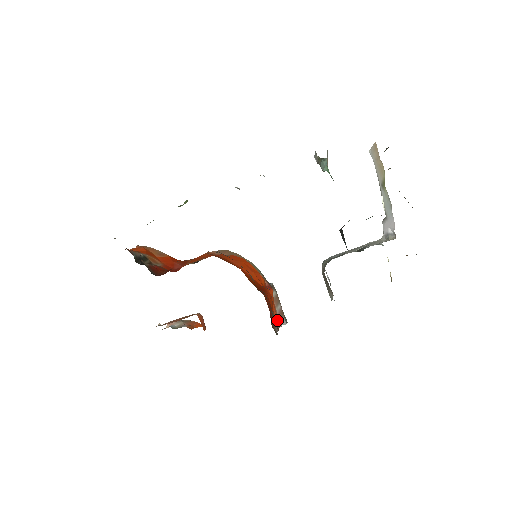
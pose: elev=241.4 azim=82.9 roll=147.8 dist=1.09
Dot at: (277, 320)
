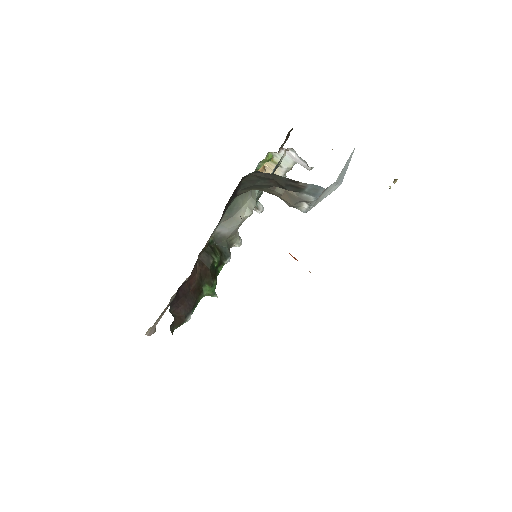
Dot at: occluded
